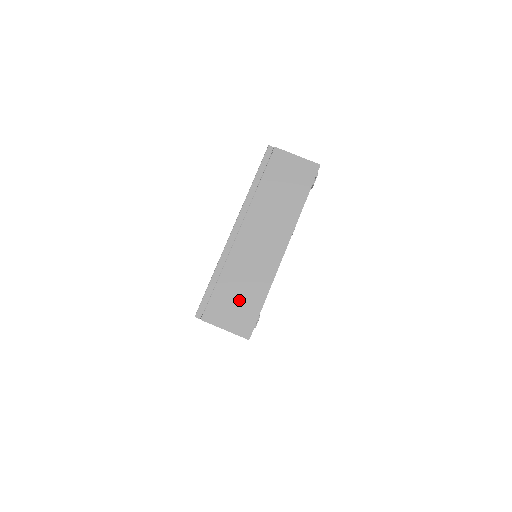
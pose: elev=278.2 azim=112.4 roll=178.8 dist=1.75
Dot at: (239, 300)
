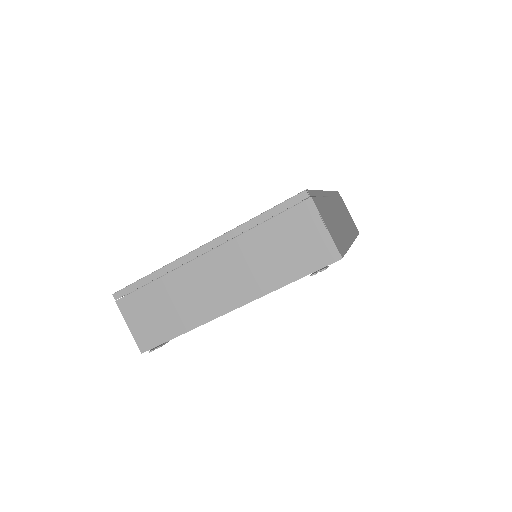
Dot at: (157, 315)
